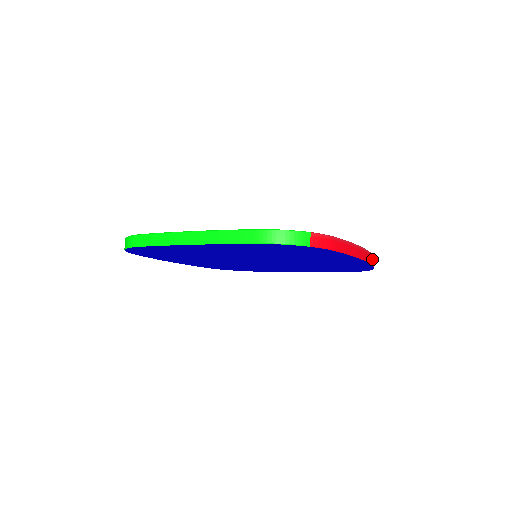
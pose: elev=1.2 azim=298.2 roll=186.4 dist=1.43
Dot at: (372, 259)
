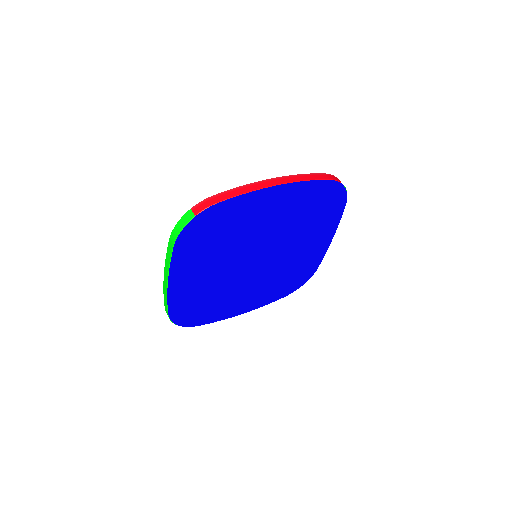
Dot at: (305, 177)
